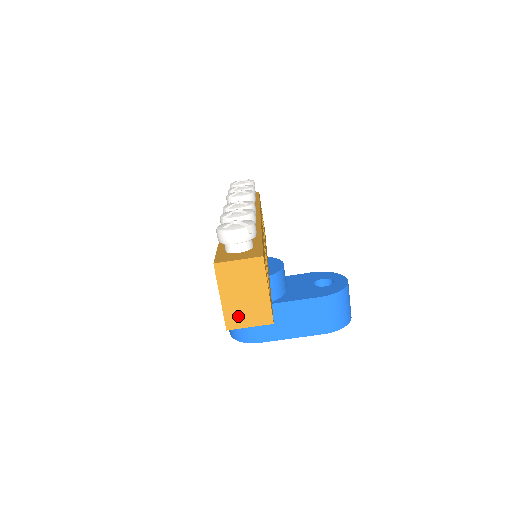
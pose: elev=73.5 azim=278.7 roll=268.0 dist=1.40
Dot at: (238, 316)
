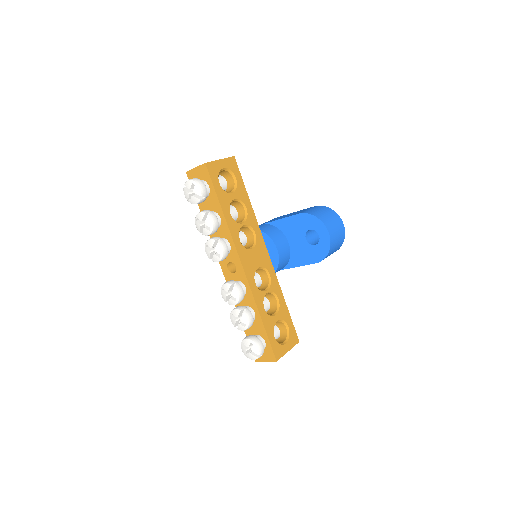
Dot at: occluded
